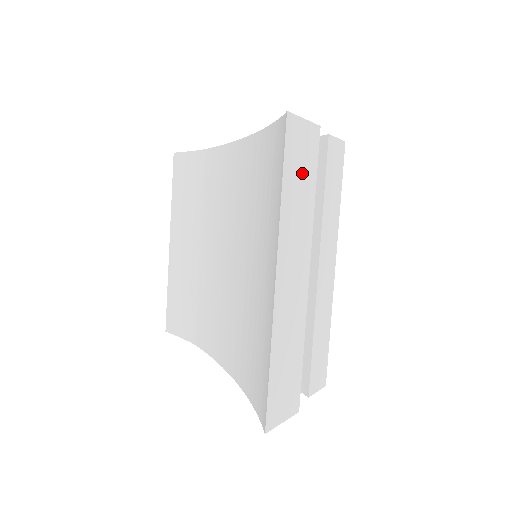
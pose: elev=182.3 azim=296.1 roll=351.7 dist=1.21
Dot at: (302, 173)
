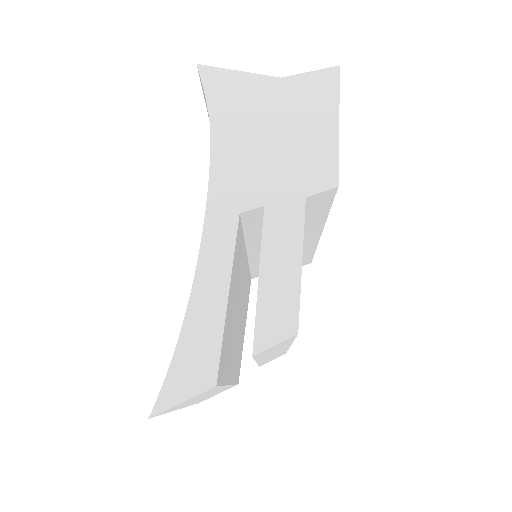
Dot at: occluded
